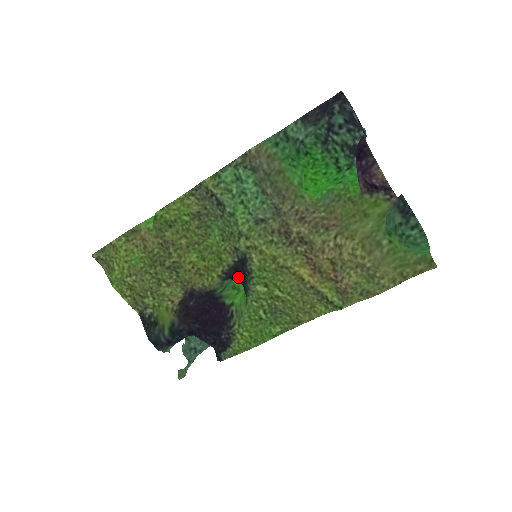
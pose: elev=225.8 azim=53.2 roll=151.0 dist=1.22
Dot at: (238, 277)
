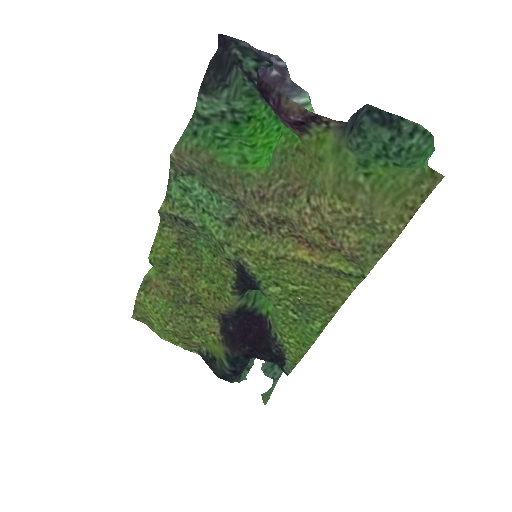
Dot at: (250, 286)
